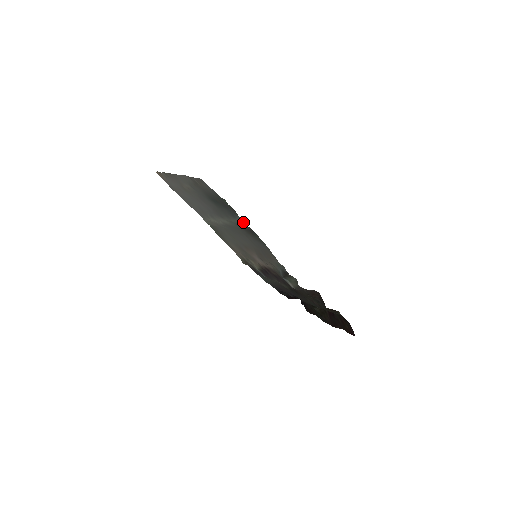
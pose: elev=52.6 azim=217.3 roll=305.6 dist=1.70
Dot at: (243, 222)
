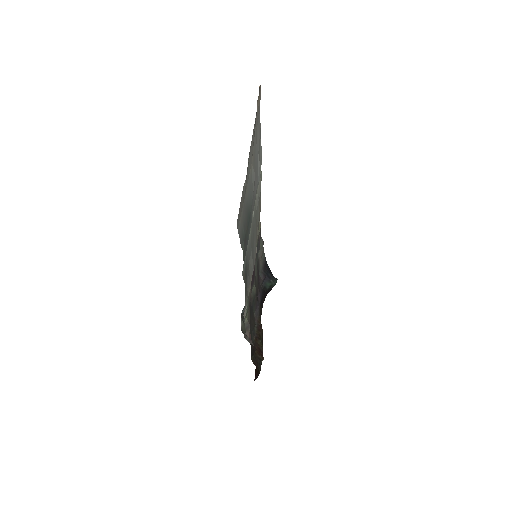
Dot at: (243, 274)
